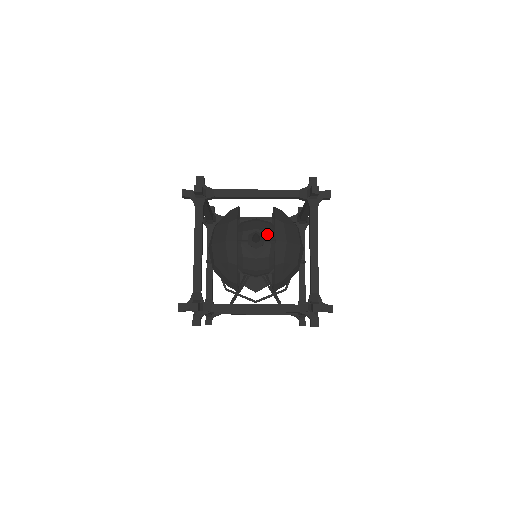
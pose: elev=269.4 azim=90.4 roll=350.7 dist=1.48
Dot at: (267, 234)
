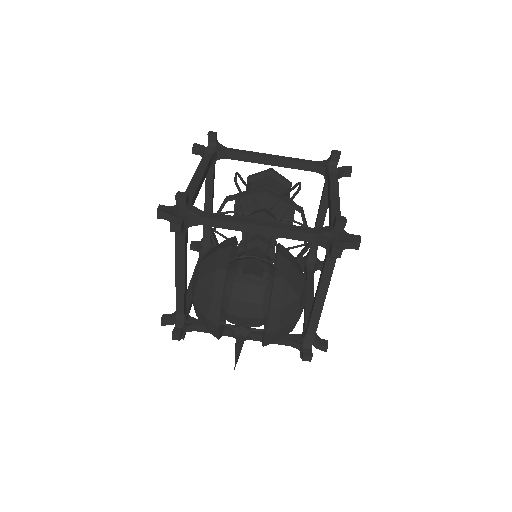
Dot at: (260, 307)
